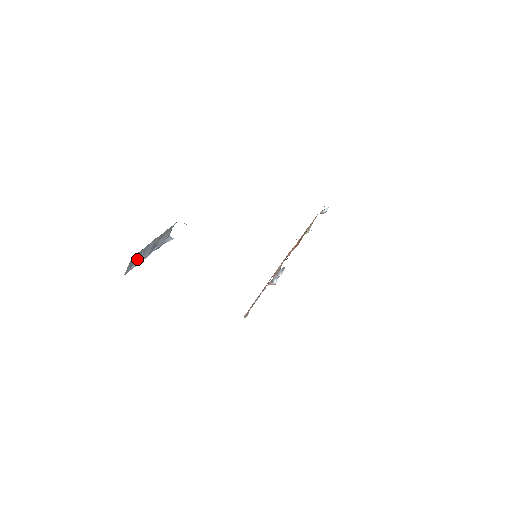
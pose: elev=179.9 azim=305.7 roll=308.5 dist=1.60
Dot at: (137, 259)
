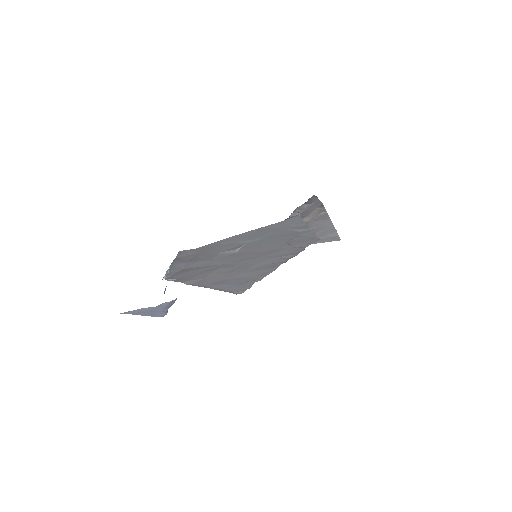
Dot at: occluded
